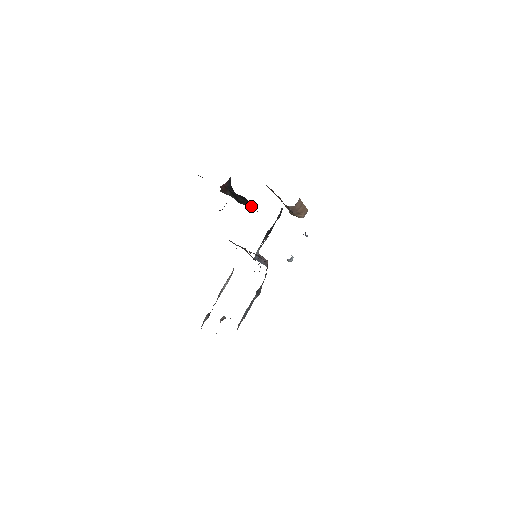
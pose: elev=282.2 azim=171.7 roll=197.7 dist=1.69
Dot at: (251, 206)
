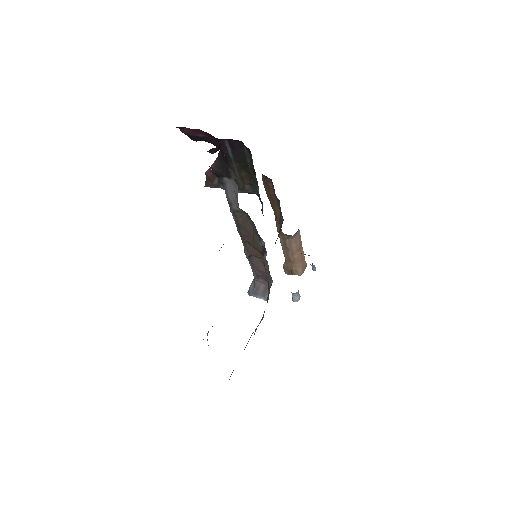
Dot at: (247, 188)
